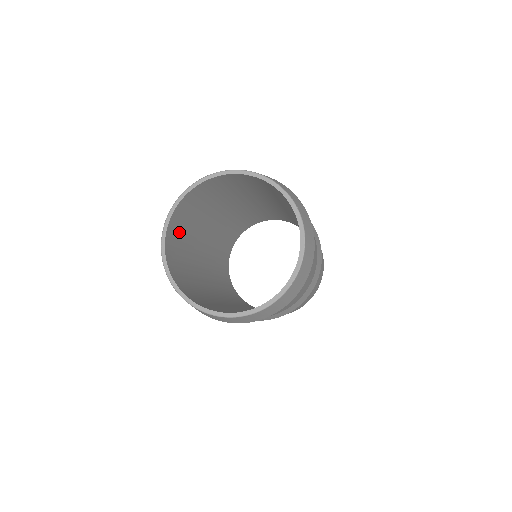
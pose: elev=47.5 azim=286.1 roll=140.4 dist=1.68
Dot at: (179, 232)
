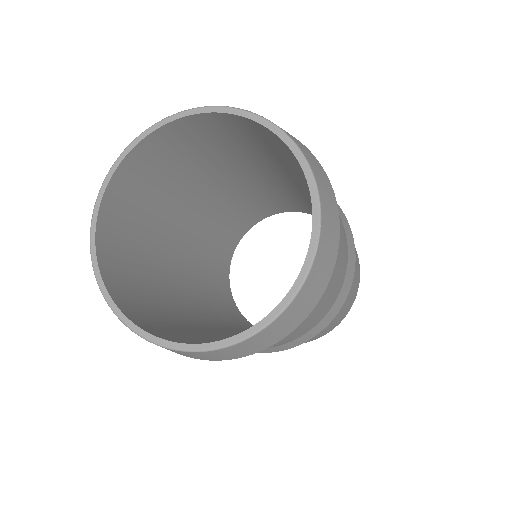
Dot at: (124, 246)
